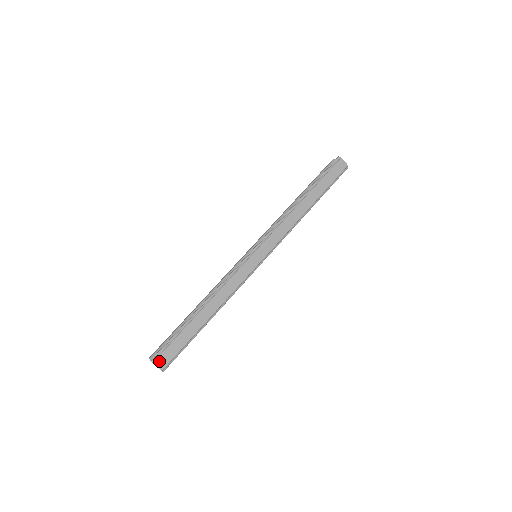
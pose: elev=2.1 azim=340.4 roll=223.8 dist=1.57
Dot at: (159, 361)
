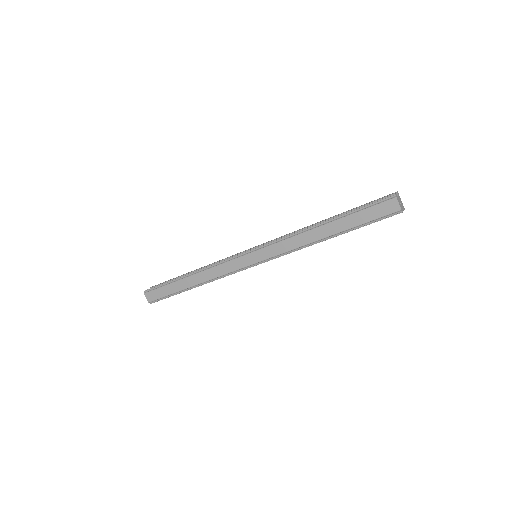
Dot at: (148, 295)
